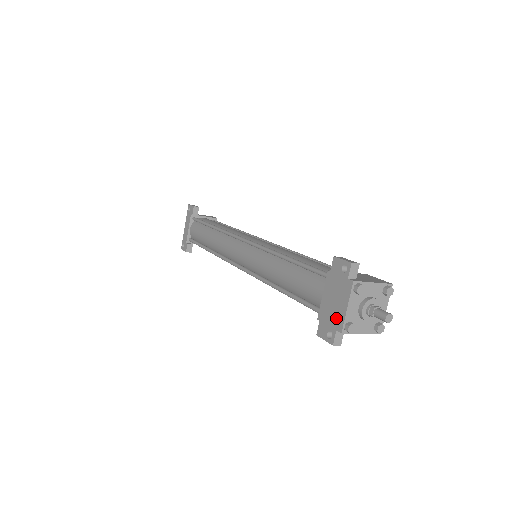
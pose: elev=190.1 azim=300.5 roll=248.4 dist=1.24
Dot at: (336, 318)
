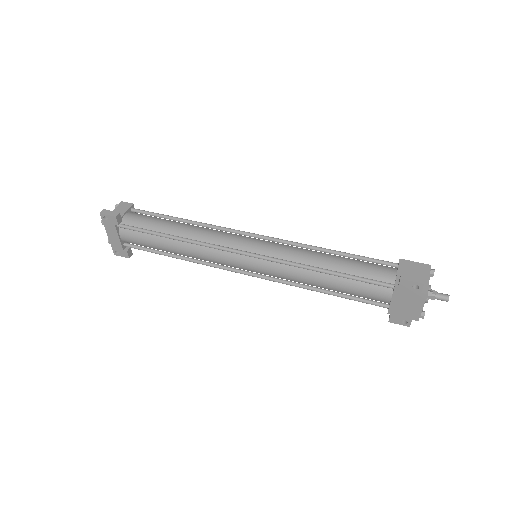
Dot at: (411, 314)
